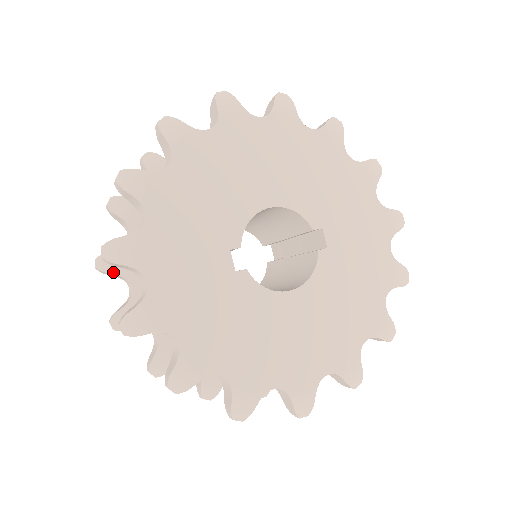
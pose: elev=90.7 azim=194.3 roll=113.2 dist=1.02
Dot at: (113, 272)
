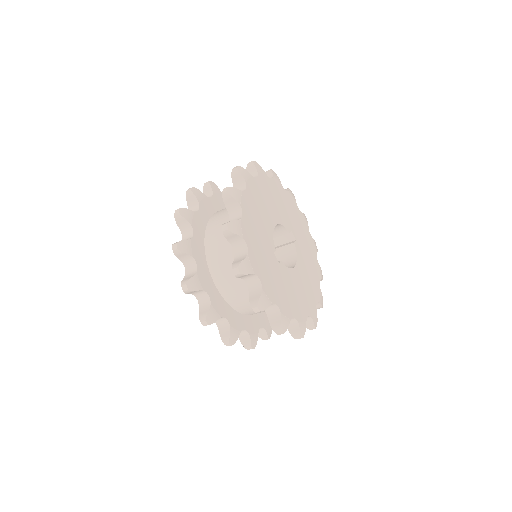
Dot at: (198, 289)
